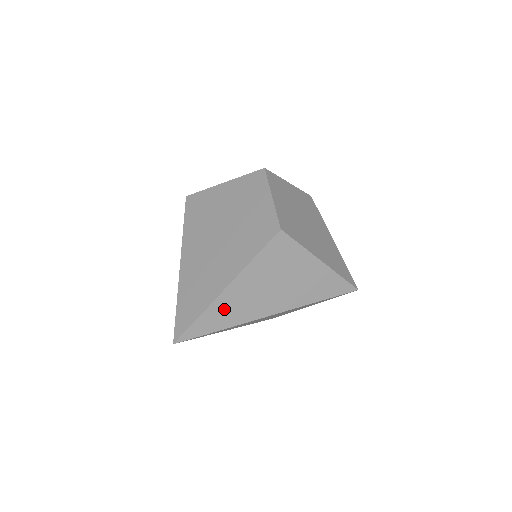
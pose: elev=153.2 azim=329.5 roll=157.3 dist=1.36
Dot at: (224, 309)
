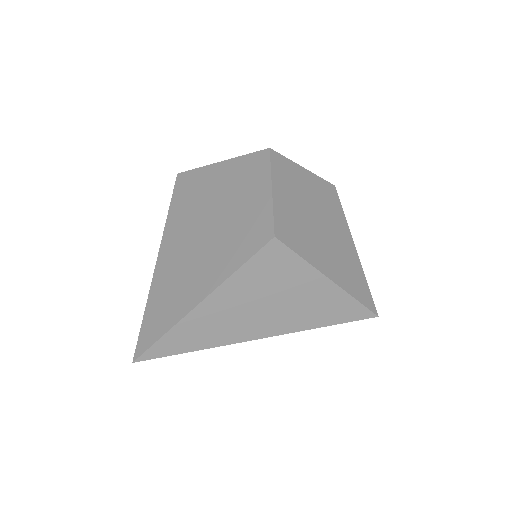
Dot at: (197, 328)
